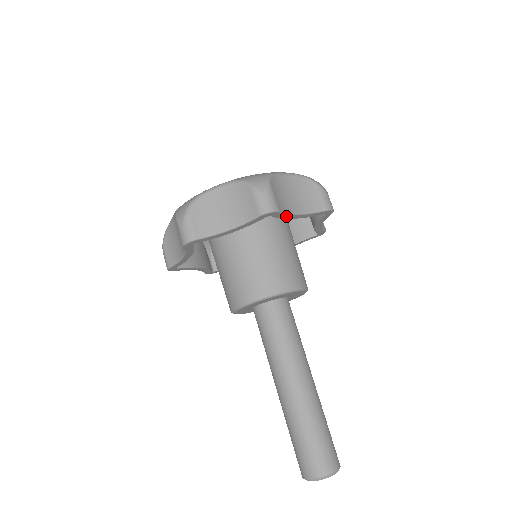
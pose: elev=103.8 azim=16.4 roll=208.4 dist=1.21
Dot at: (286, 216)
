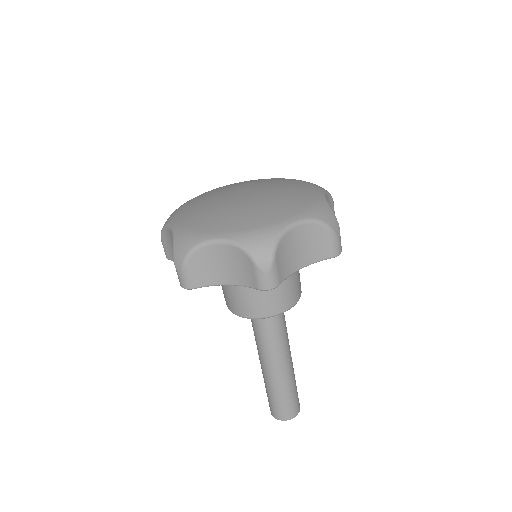
Dot at: (288, 274)
